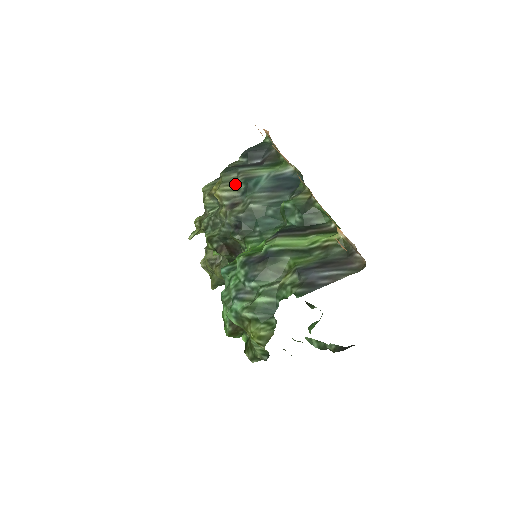
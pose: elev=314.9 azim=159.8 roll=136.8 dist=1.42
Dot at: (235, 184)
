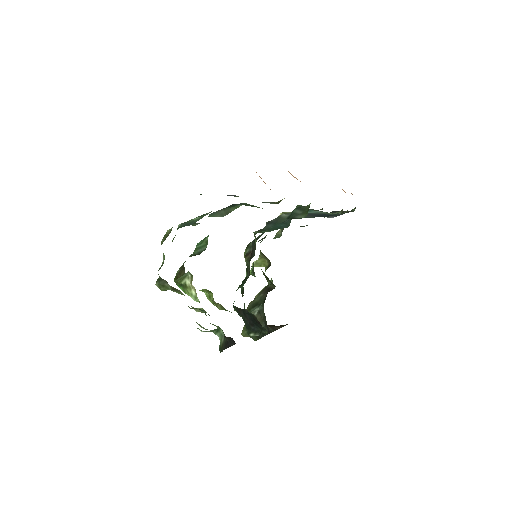
Dot at: occluded
